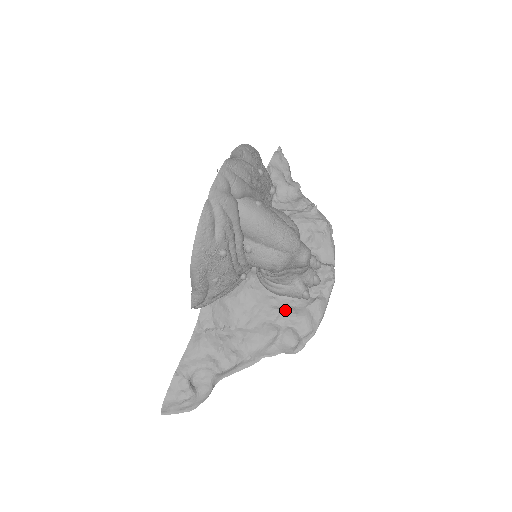
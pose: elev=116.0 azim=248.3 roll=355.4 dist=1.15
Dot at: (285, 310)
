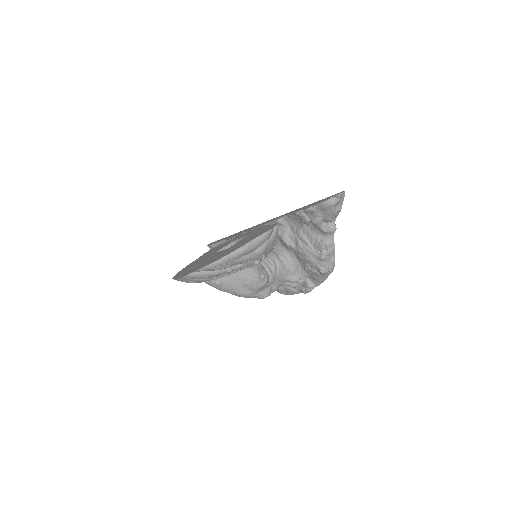
Dot at: occluded
